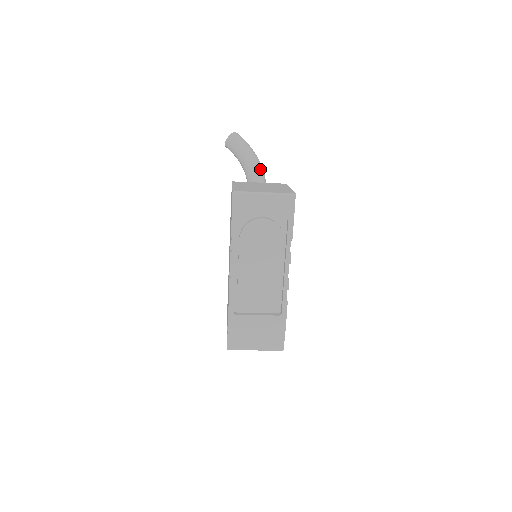
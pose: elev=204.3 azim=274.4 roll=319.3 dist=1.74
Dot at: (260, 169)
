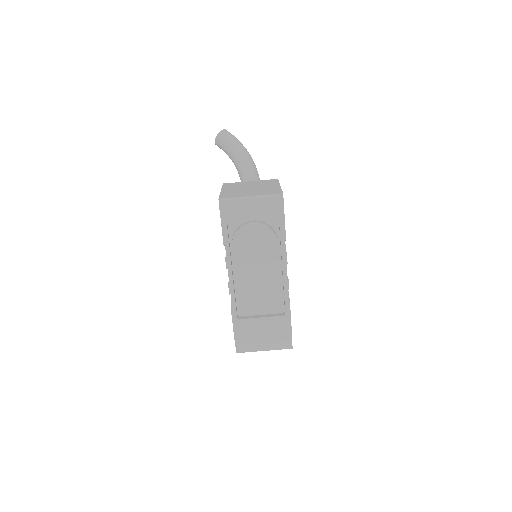
Dot at: (252, 165)
